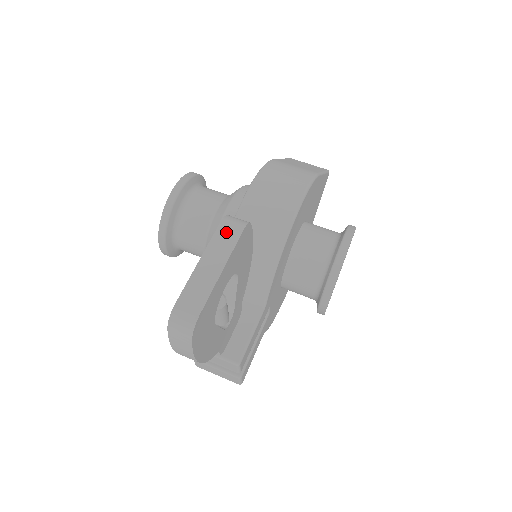
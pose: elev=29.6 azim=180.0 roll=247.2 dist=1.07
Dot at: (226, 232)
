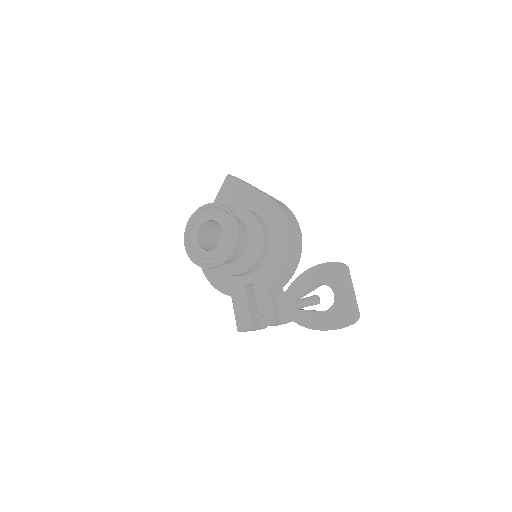
Dot at: (348, 273)
